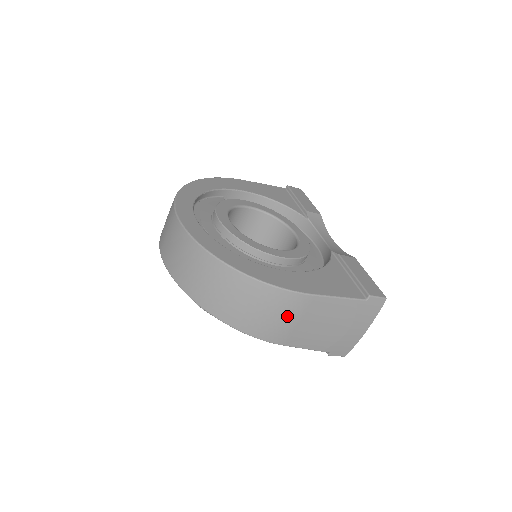
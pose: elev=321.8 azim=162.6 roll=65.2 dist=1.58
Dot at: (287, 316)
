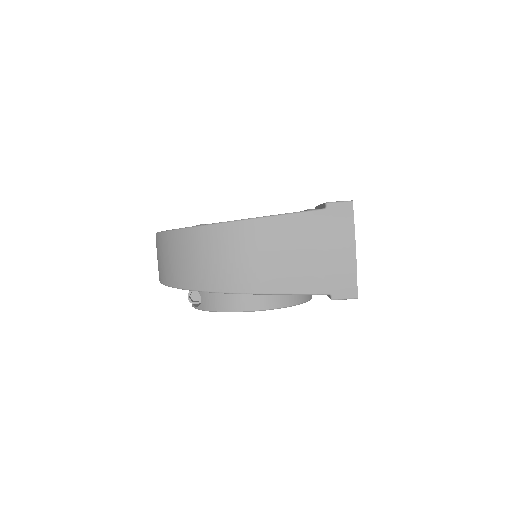
Dot at: (240, 252)
